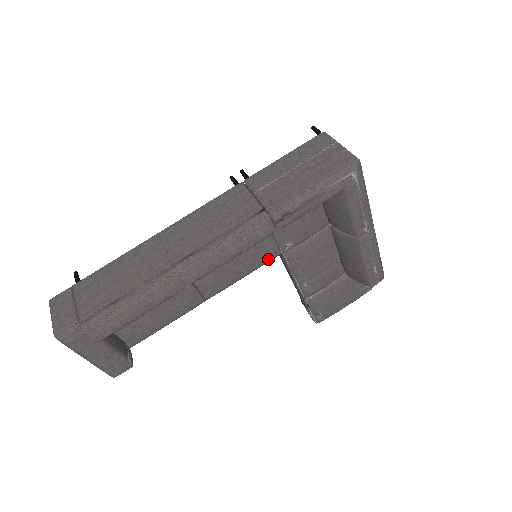
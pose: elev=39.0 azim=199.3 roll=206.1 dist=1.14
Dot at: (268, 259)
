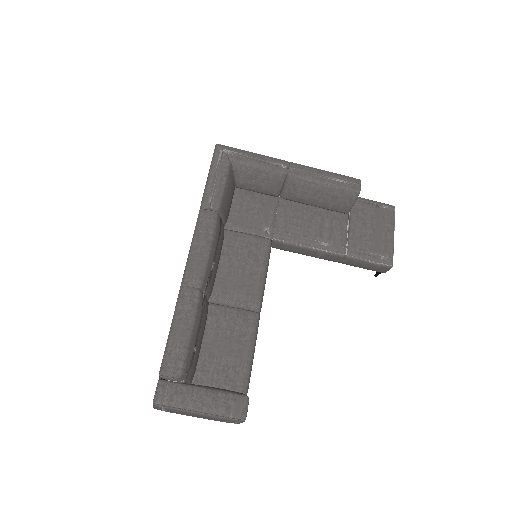
Dot at: (264, 249)
